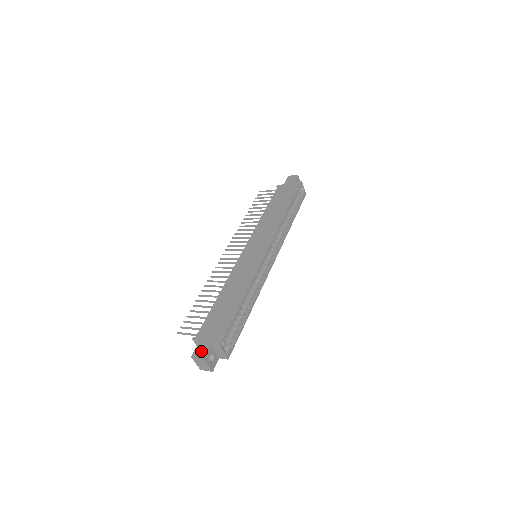
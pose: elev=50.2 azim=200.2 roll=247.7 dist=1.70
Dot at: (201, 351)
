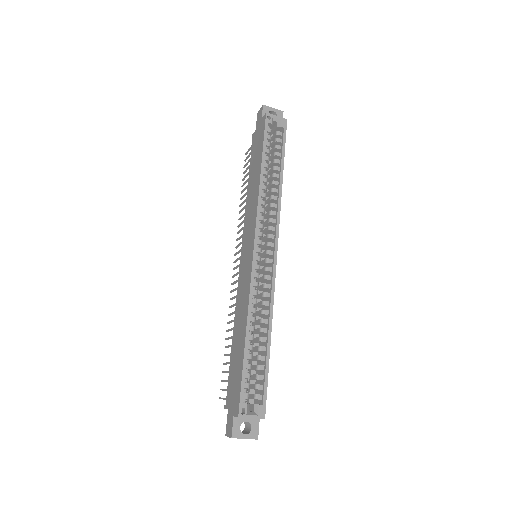
Dot at: (229, 427)
